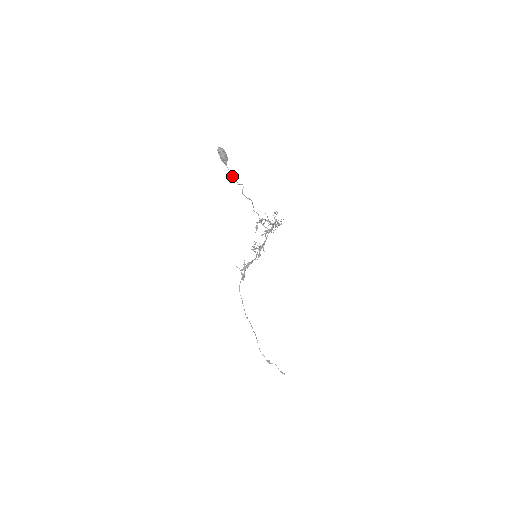
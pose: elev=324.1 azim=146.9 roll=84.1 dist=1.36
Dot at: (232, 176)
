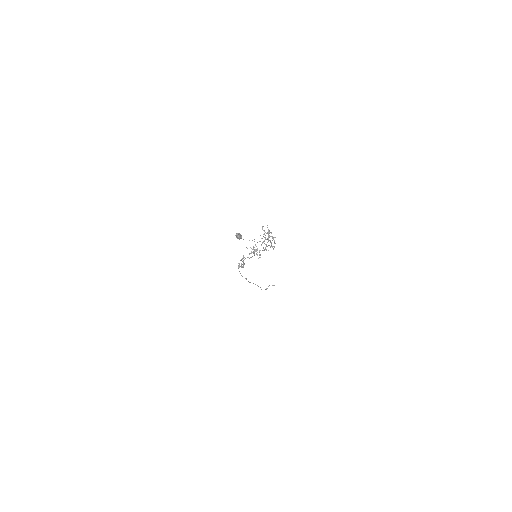
Dot at: occluded
